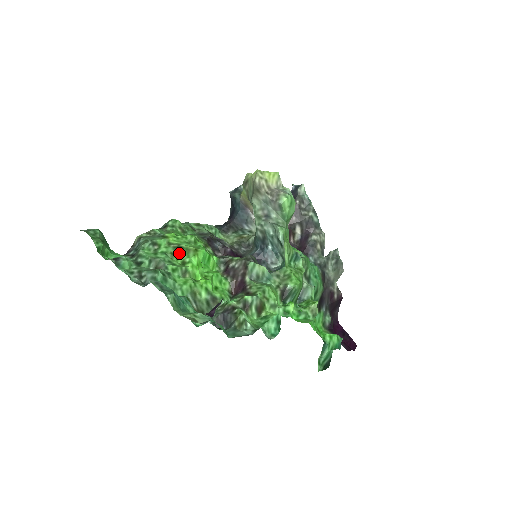
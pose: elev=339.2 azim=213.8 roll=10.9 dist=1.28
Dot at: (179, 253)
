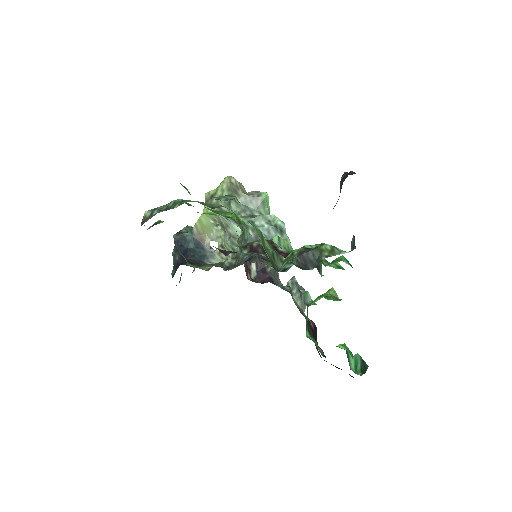
Dot at: (216, 211)
